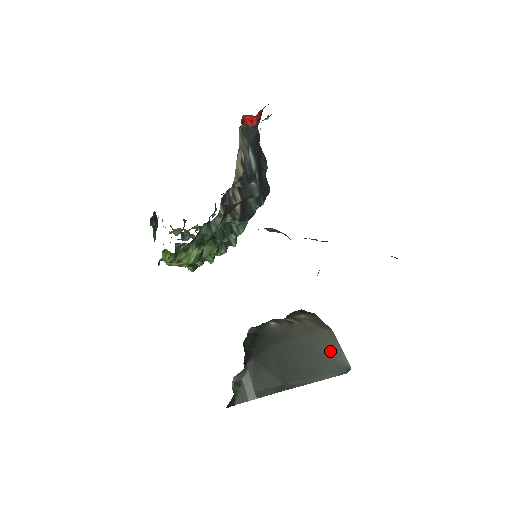
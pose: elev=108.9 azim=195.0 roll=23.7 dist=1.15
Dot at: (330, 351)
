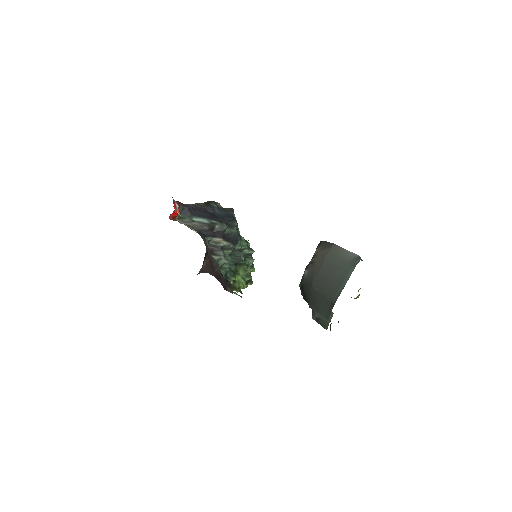
Dot at: (341, 258)
